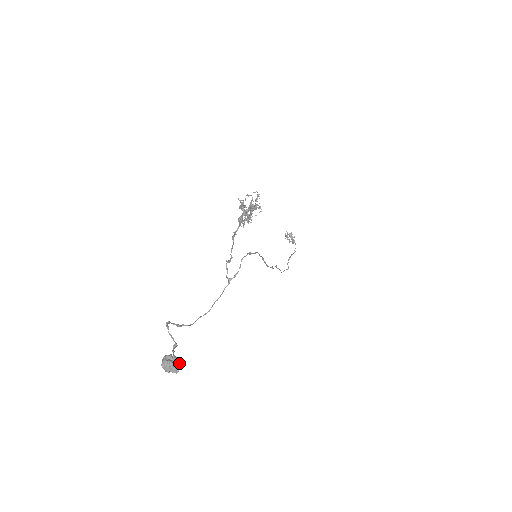
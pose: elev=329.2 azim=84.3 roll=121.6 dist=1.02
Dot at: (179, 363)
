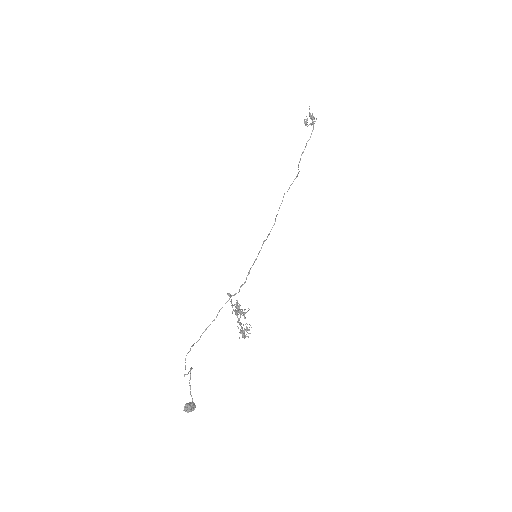
Dot at: (194, 407)
